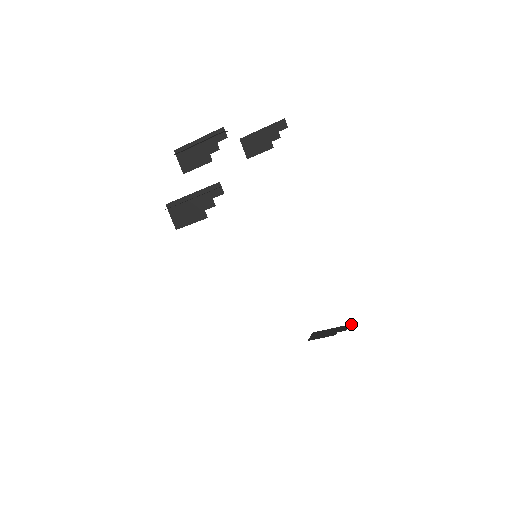
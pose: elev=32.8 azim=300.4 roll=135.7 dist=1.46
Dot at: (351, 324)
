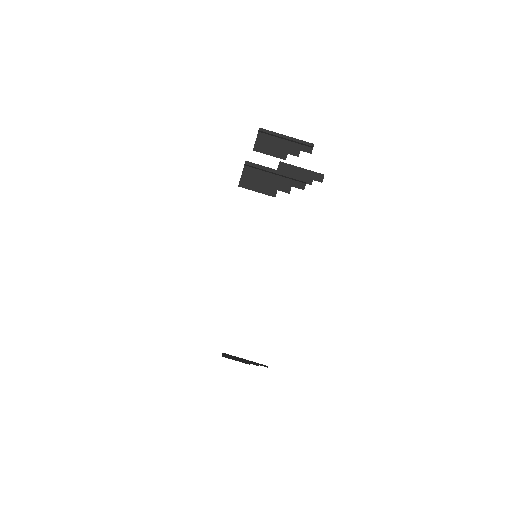
Dot at: (262, 364)
